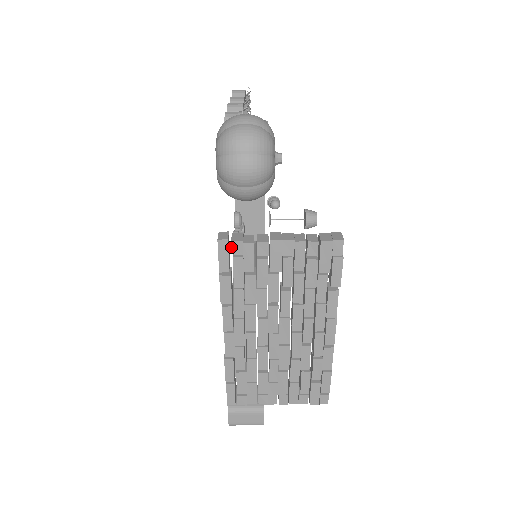
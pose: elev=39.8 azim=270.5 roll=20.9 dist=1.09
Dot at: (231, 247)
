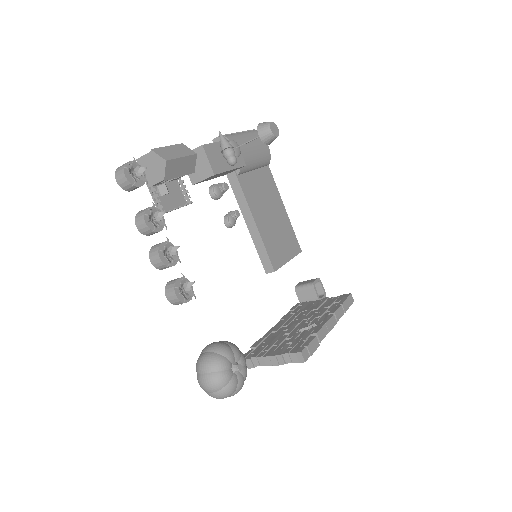
Dot at: (250, 366)
